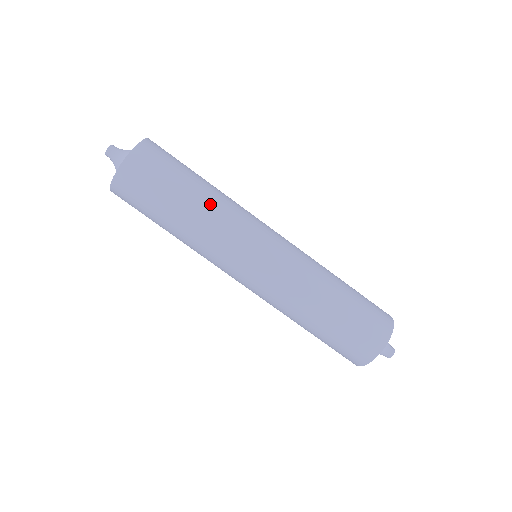
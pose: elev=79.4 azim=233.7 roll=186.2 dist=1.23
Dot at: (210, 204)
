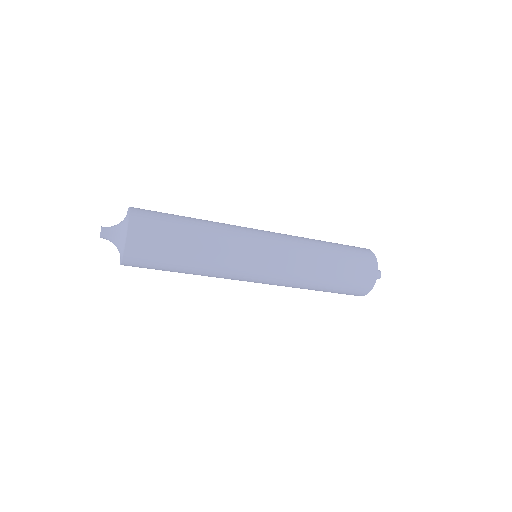
Dot at: (207, 258)
